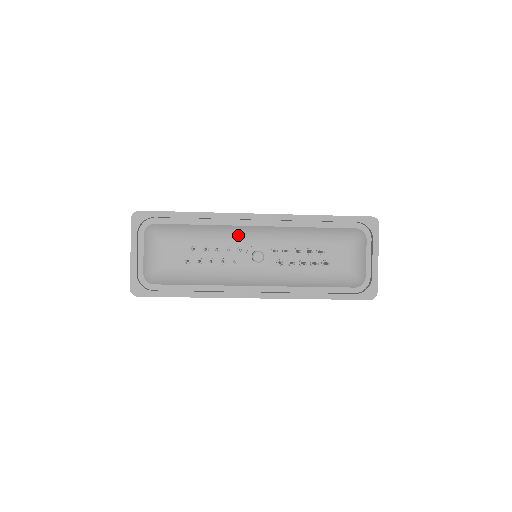
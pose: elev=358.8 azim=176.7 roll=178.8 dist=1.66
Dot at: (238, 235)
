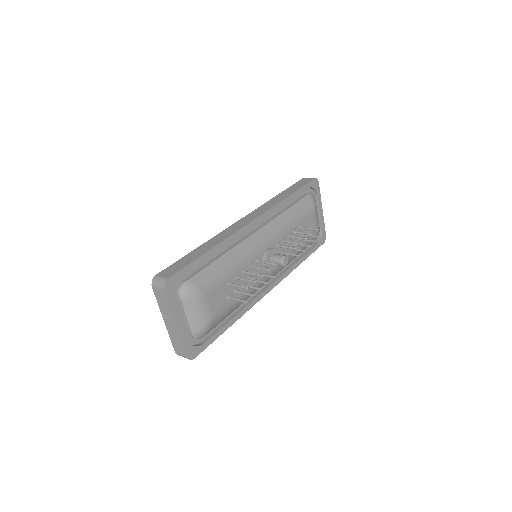
Dot at: (252, 249)
